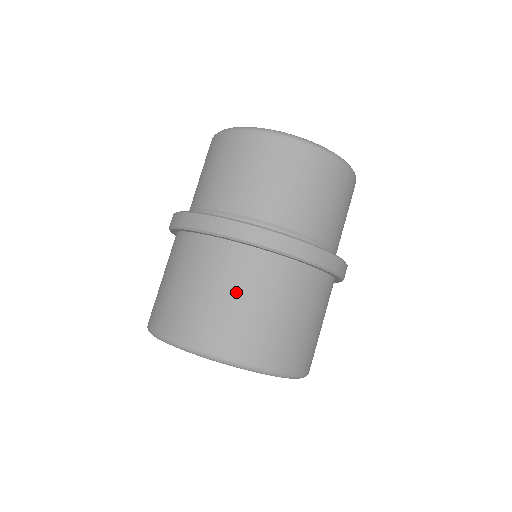
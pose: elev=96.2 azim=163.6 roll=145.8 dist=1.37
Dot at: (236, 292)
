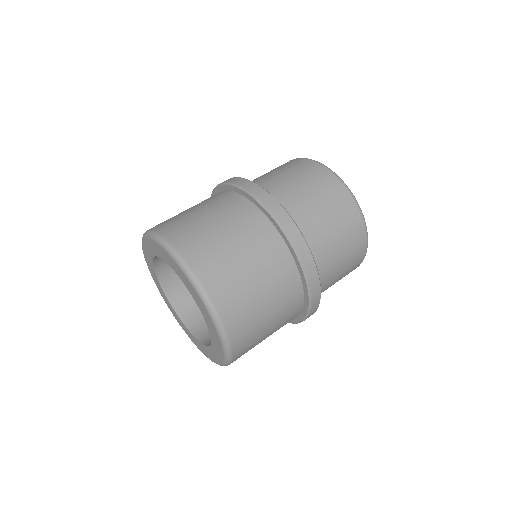
Dot at: (259, 273)
